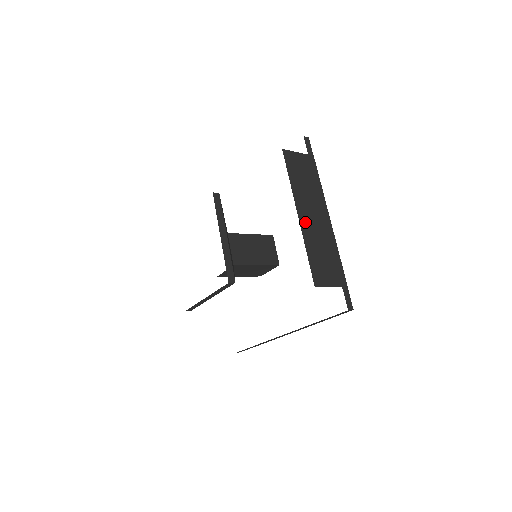
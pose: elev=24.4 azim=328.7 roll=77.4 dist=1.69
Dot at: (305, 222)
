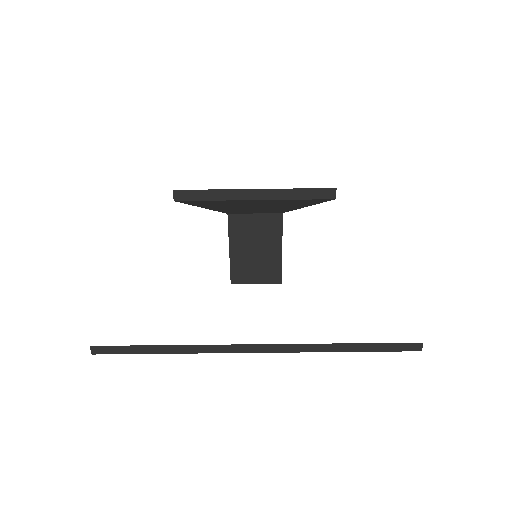
Dot at: occluded
